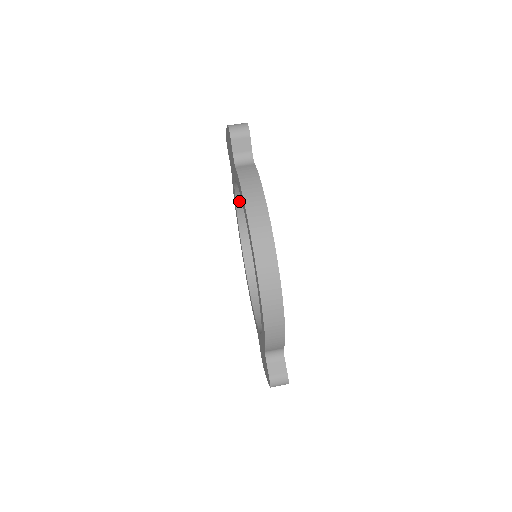
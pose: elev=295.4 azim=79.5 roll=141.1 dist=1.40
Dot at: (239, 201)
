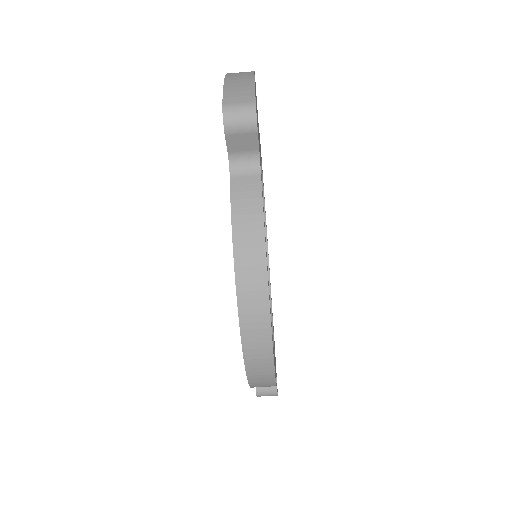
Dot at: occluded
